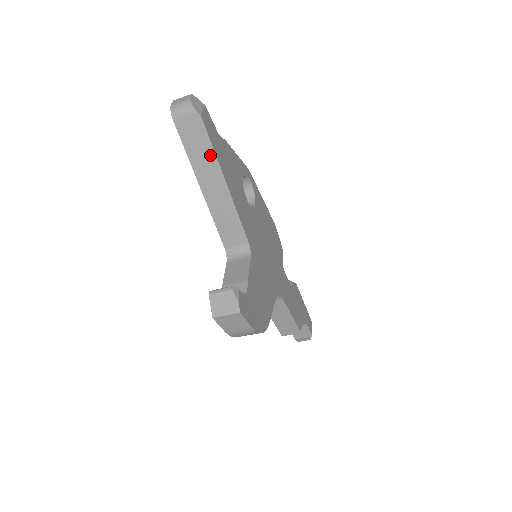
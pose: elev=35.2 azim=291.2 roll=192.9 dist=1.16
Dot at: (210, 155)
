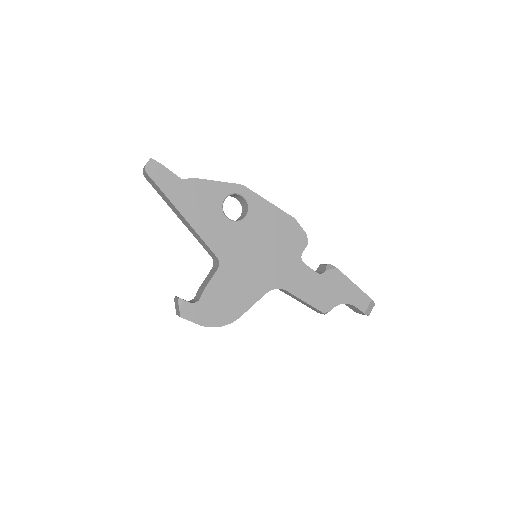
Dot at: (169, 201)
